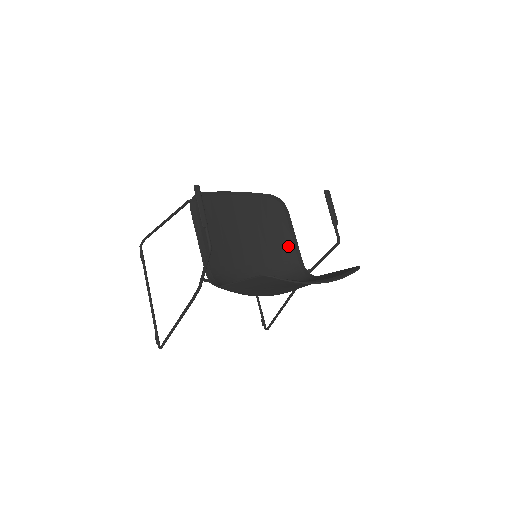
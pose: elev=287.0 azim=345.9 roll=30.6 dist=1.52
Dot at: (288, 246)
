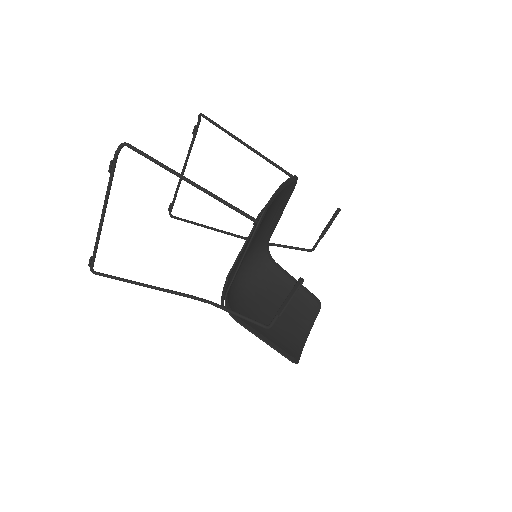
Dot at: (272, 227)
